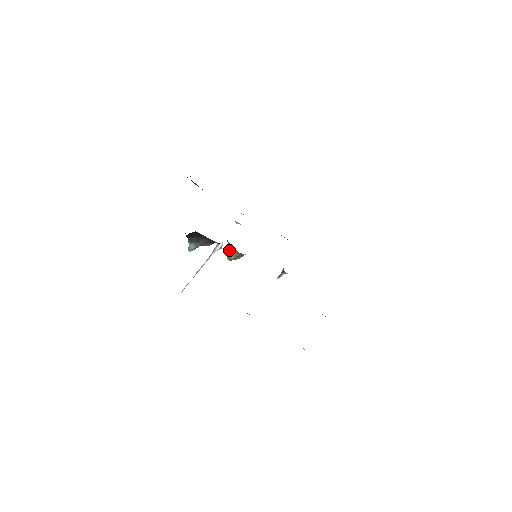
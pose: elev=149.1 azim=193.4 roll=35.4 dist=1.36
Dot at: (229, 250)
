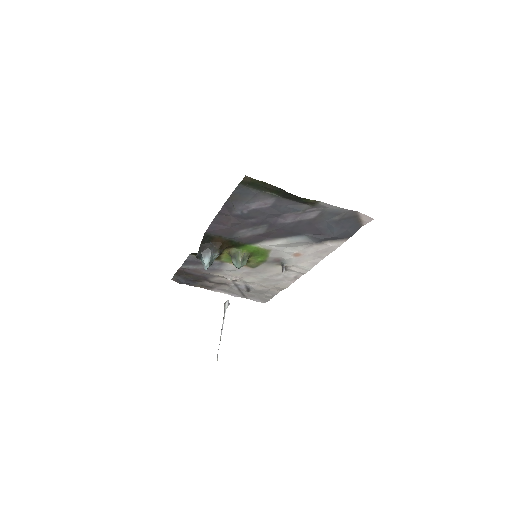
Dot at: (234, 258)
